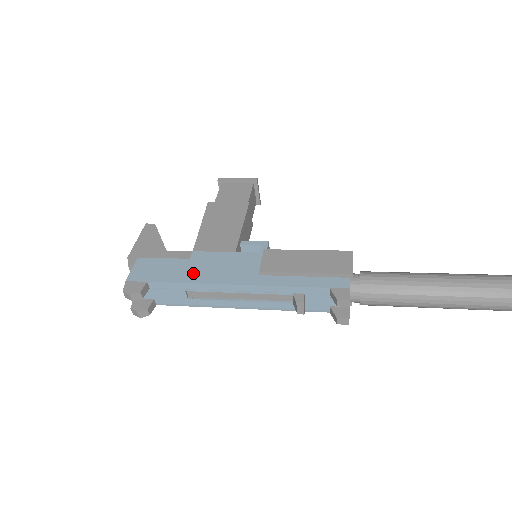
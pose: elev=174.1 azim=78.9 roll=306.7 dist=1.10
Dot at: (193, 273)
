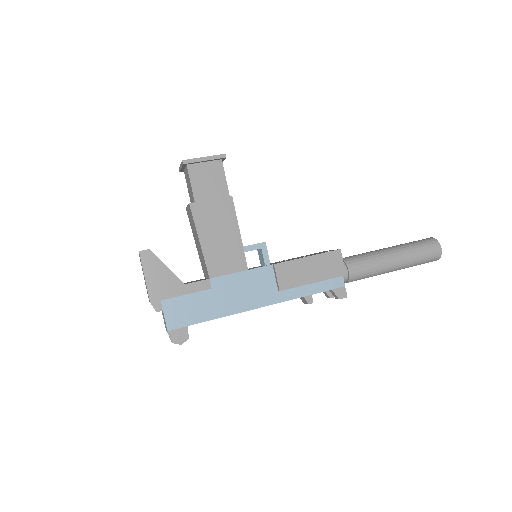
Dot at: (224, 305)
